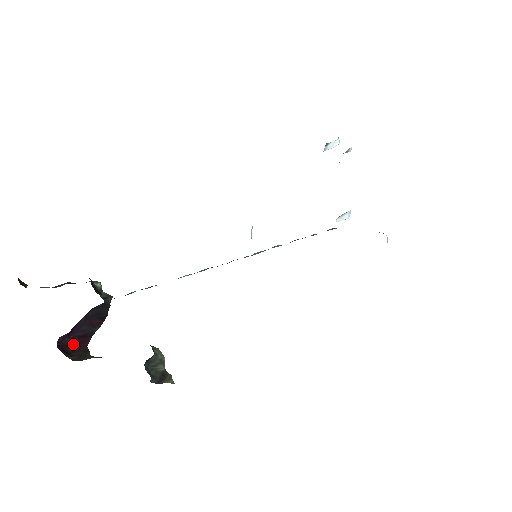
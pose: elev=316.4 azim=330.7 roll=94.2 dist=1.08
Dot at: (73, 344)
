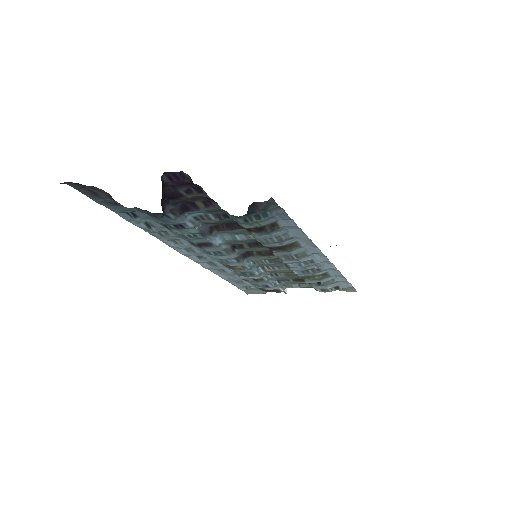
Dot at: occluded
